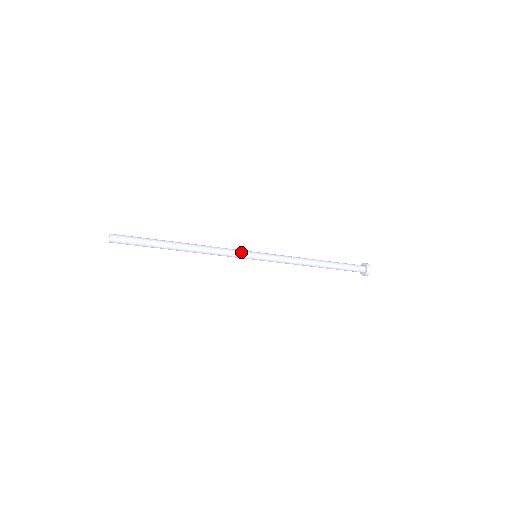
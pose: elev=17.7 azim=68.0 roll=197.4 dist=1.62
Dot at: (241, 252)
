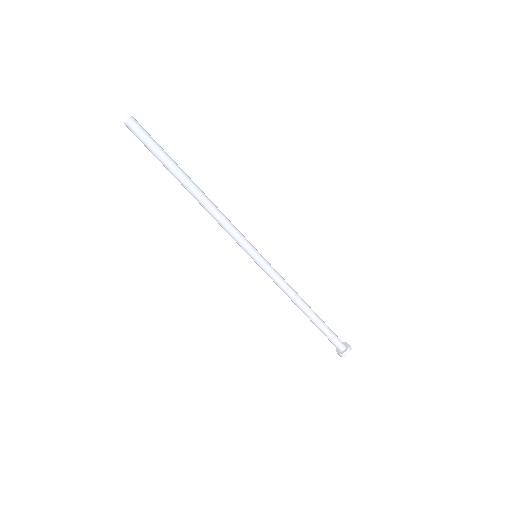
Dot at: (245, 238)
